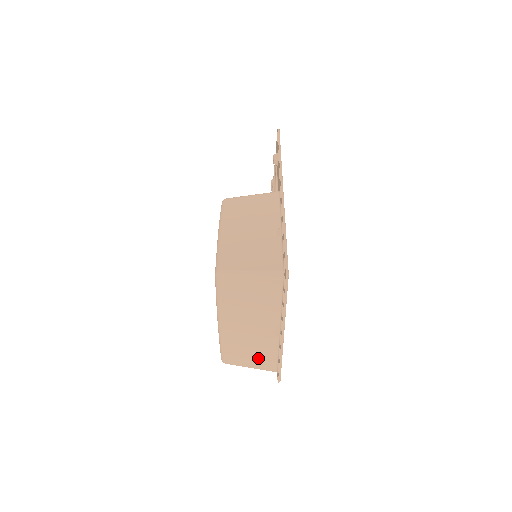
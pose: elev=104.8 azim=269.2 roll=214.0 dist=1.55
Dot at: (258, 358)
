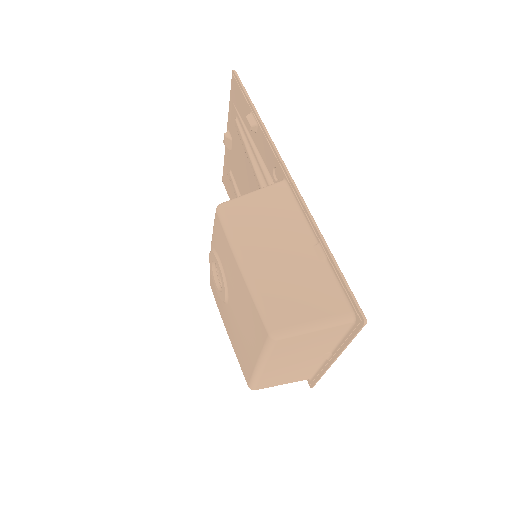
Dot at: (294, 377)
